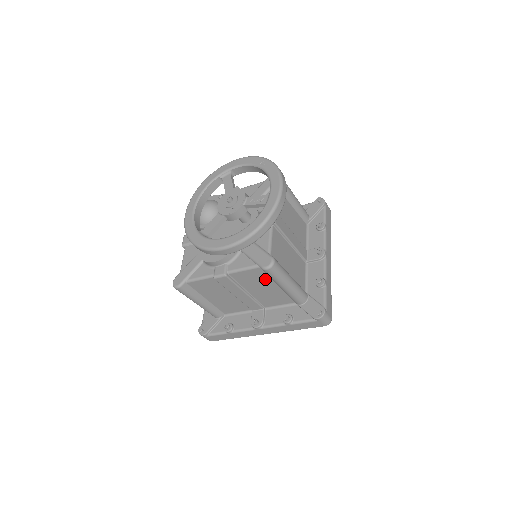
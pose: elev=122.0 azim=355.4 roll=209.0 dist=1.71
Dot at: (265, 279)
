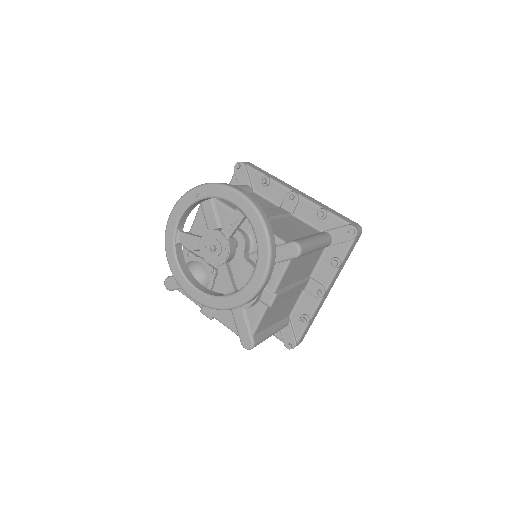
Dot at: (299, 261)
